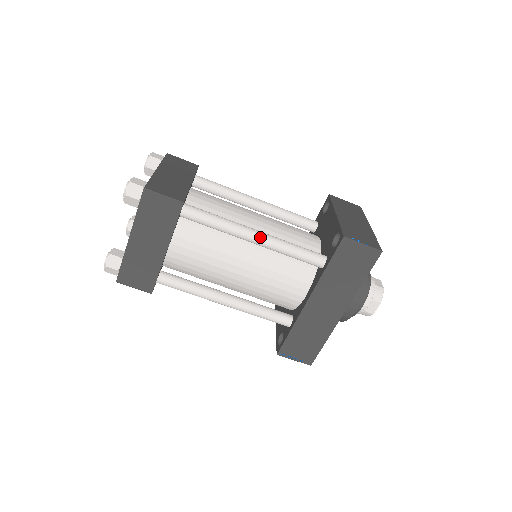
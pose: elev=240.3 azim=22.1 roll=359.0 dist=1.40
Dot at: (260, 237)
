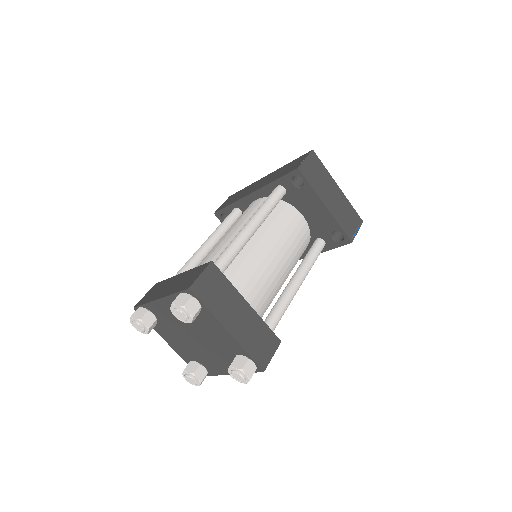
Dot at: occluded
